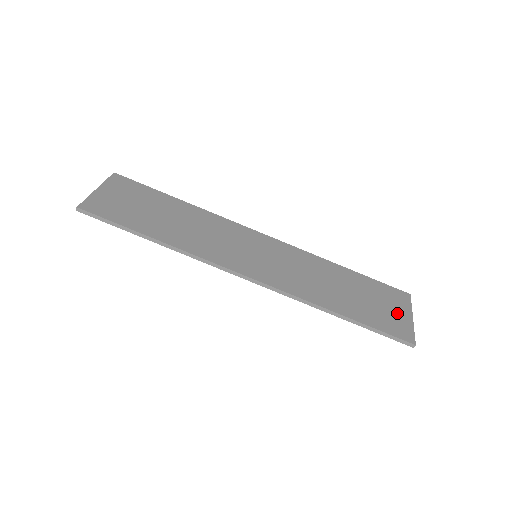
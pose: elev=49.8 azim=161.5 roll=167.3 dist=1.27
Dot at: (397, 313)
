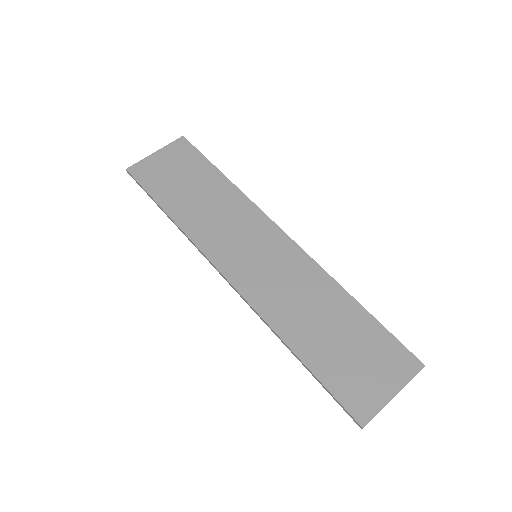
Dot at: (376, 381)
